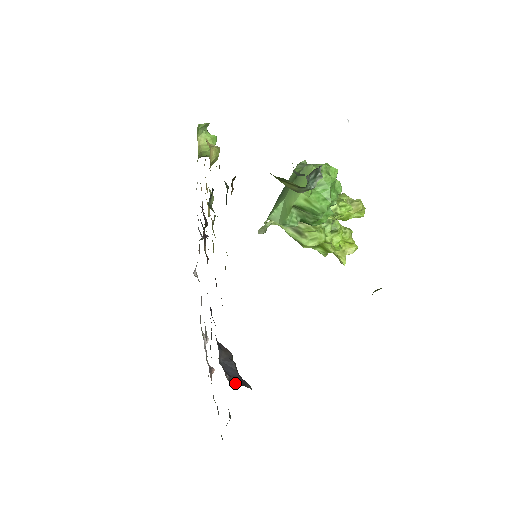
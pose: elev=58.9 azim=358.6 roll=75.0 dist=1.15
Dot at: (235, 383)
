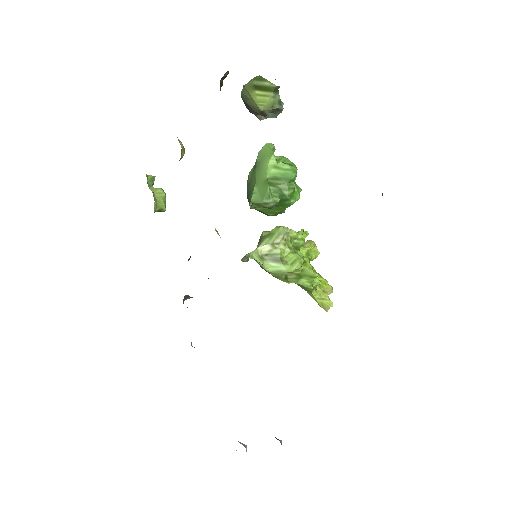
Dot at: occluded
